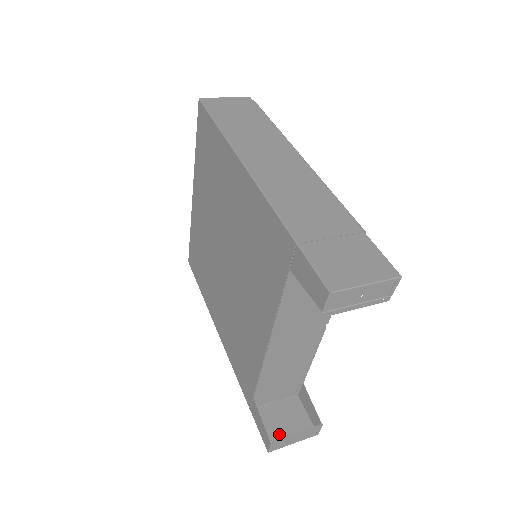
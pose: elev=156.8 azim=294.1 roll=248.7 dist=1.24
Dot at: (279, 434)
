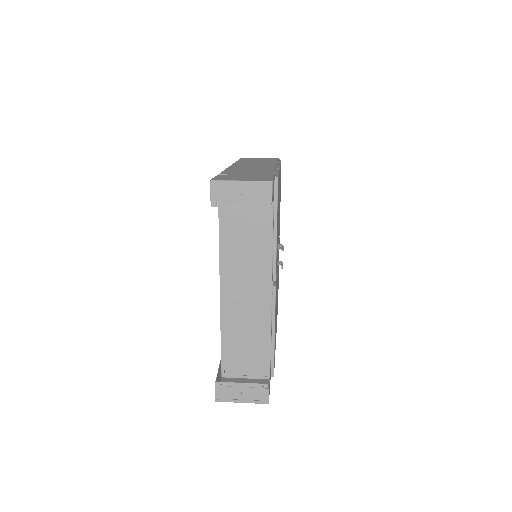
Dot at: occluded
